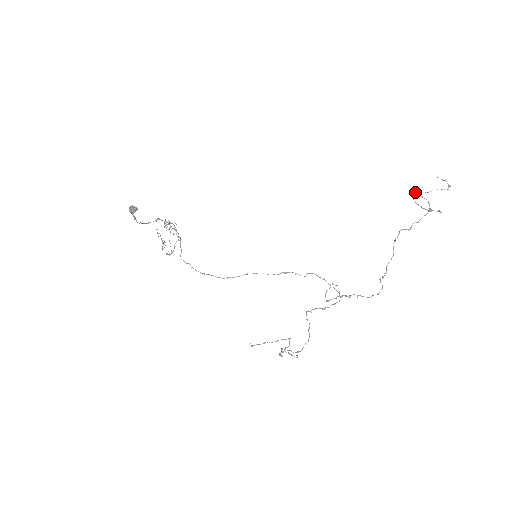
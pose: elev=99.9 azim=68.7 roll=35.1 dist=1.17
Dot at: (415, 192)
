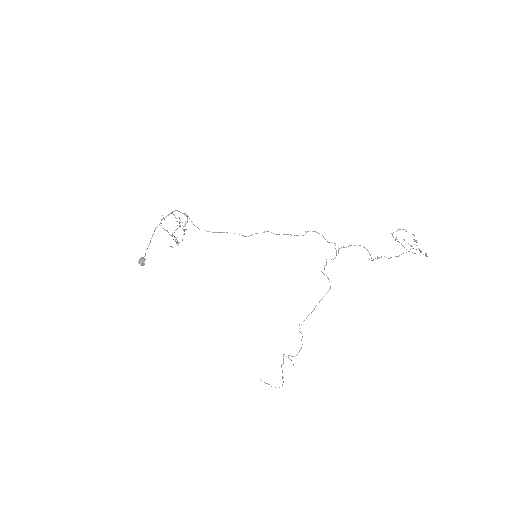
Dot at: occluded
